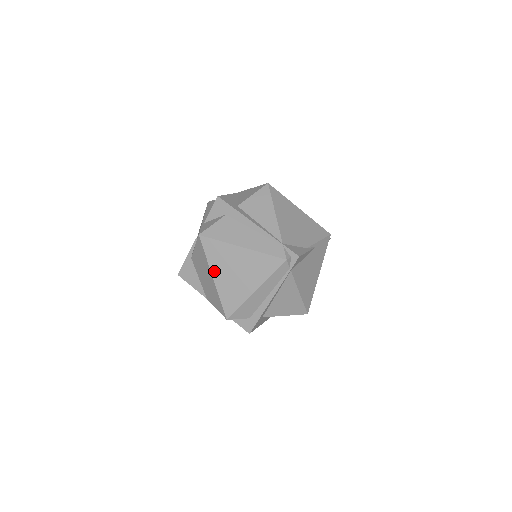
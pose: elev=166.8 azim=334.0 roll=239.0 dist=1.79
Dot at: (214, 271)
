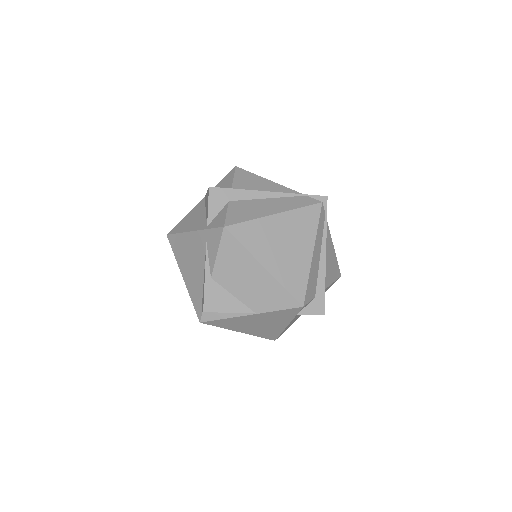
Dot at: (261, 259)
